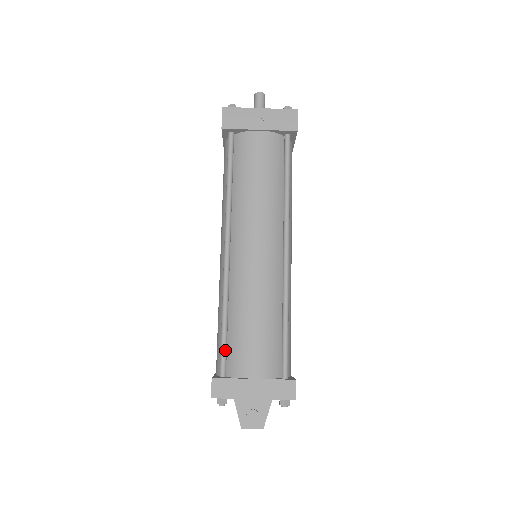
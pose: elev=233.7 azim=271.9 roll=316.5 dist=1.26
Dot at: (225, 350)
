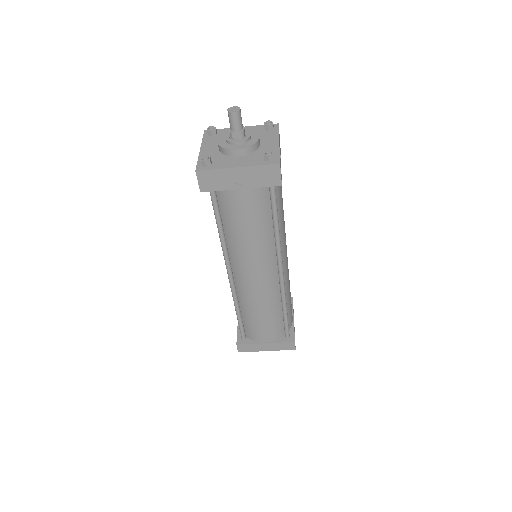
Dot at: (242, 328)
